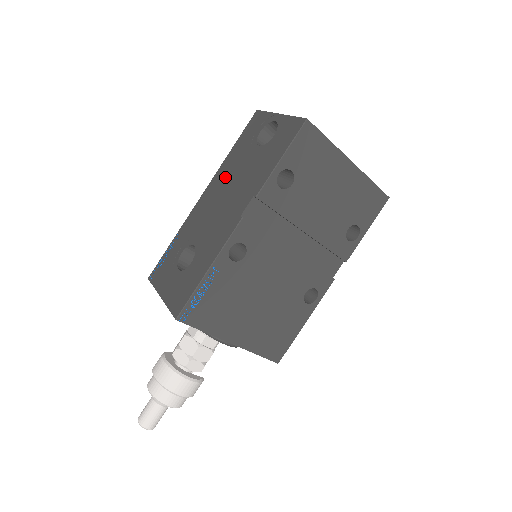
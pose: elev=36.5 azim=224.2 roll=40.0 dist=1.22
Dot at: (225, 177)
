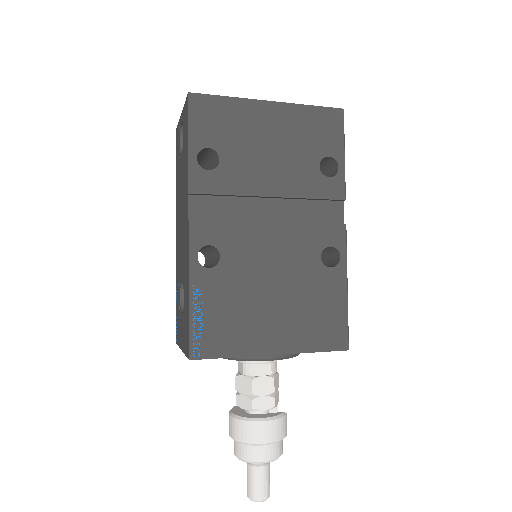
Dot at: (178, 204)
